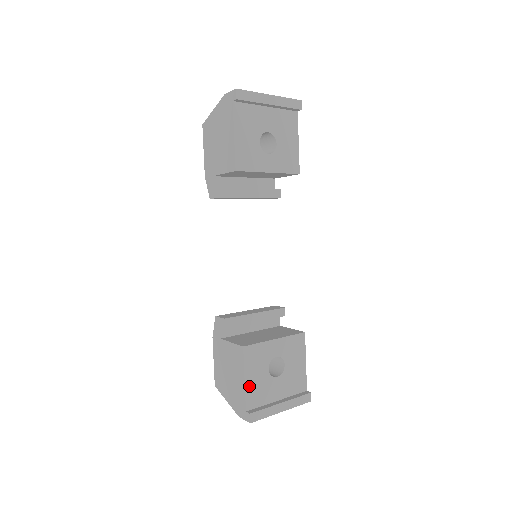
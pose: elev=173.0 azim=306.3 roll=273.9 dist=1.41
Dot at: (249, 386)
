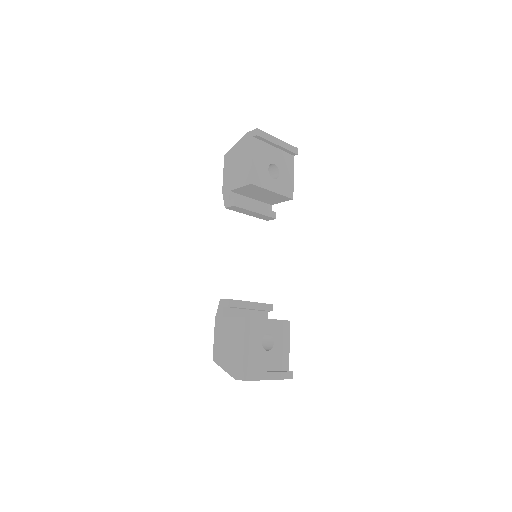
Dot at: (247, 351)
